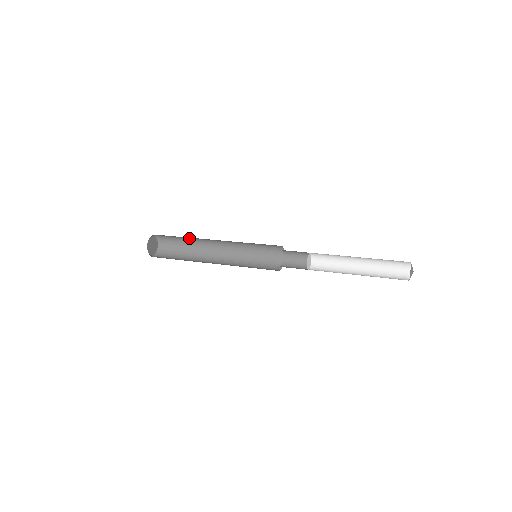
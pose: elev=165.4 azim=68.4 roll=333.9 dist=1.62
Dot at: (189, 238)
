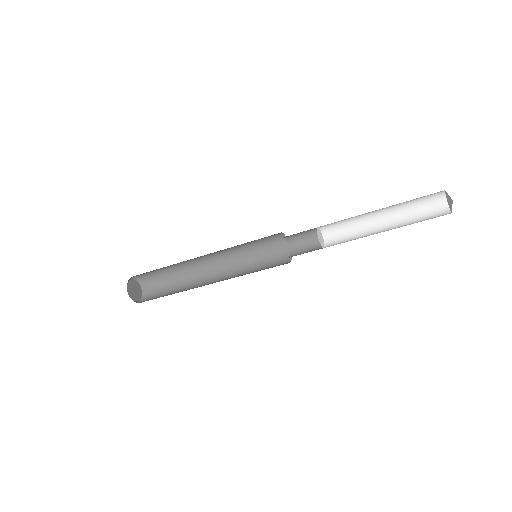
Dot at: (182, 281)
